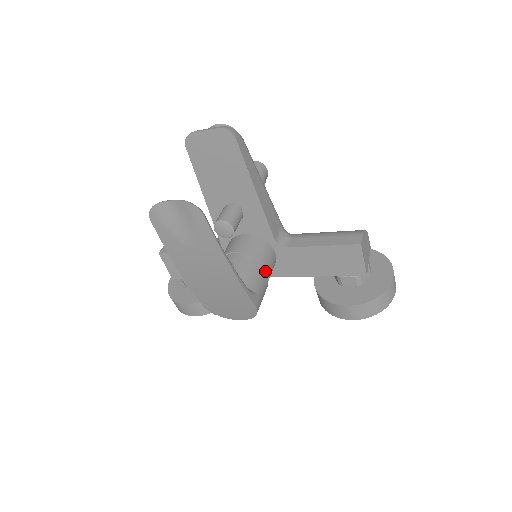
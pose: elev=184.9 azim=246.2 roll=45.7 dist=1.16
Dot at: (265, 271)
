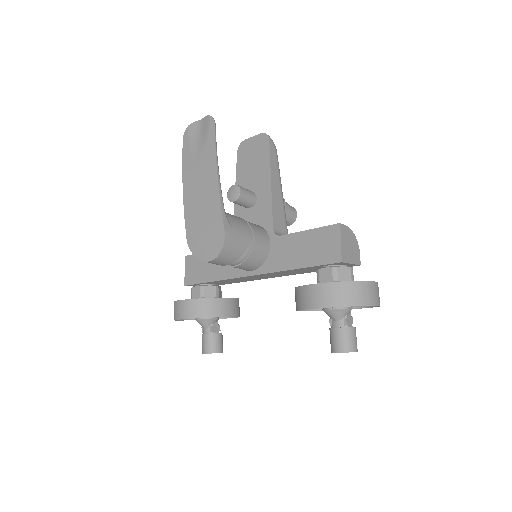
Dot at: (251, 232)
